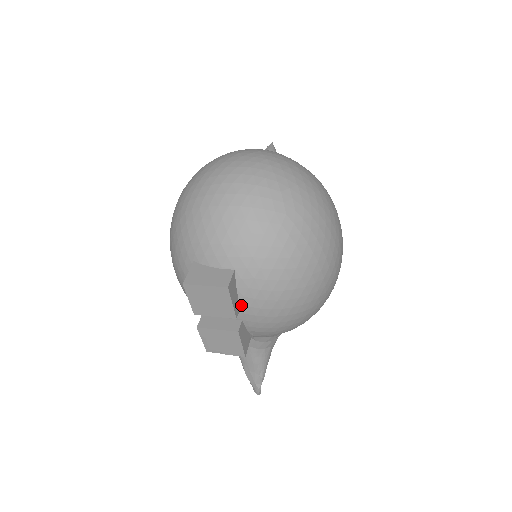
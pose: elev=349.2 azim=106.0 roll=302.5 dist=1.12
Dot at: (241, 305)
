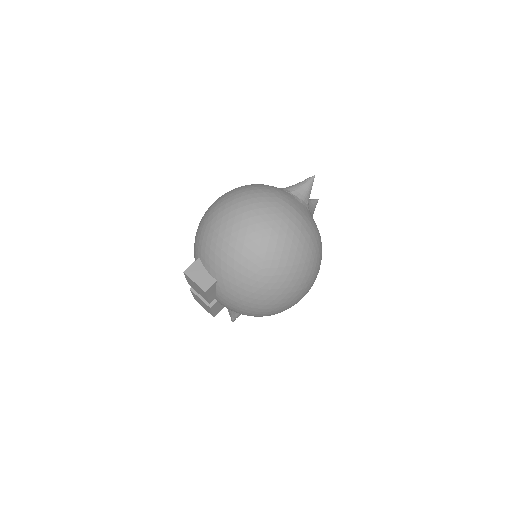
Dot at: (217, 296)
